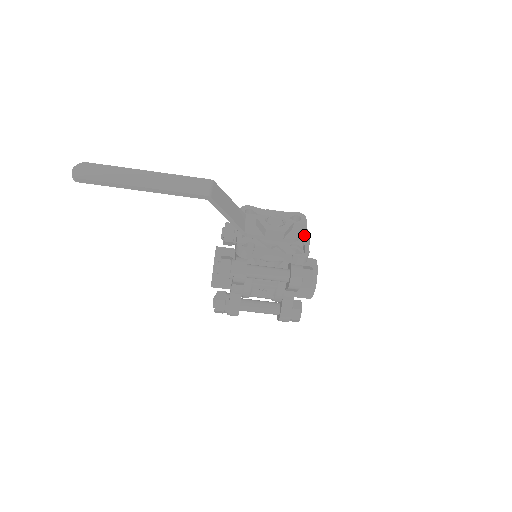
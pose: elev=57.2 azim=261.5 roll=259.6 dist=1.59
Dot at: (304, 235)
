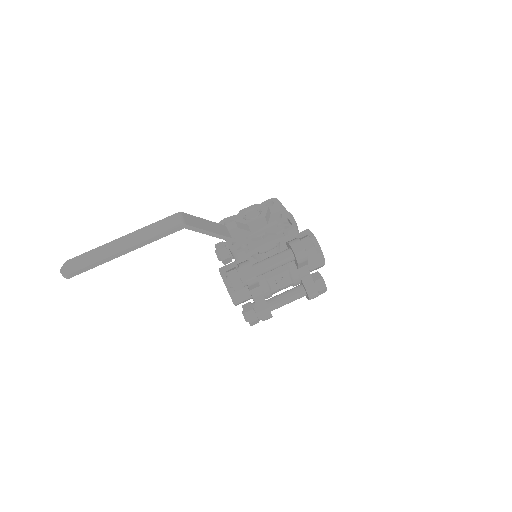
Dot at: (284, 212)
